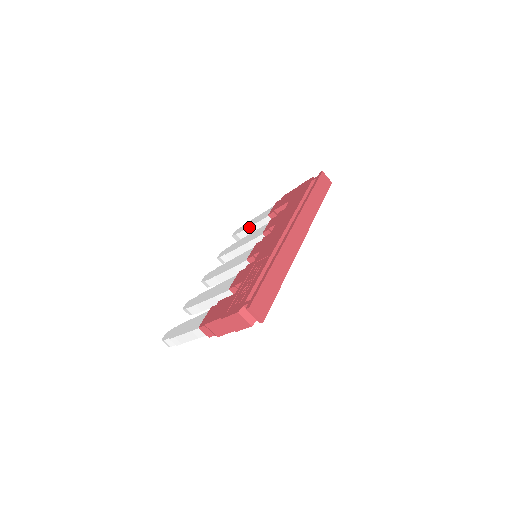
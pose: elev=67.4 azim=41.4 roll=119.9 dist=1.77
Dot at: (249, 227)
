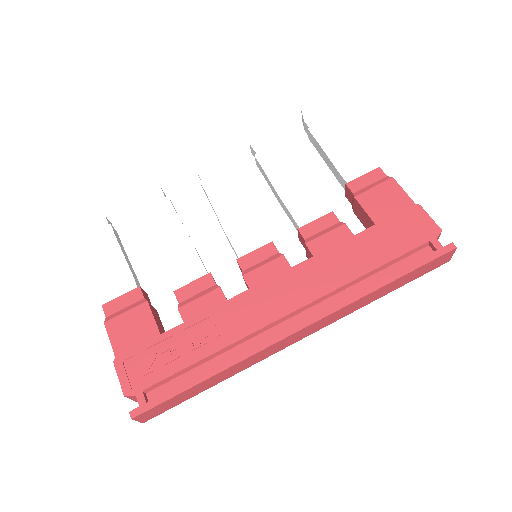
Dot at: (321, 146)
